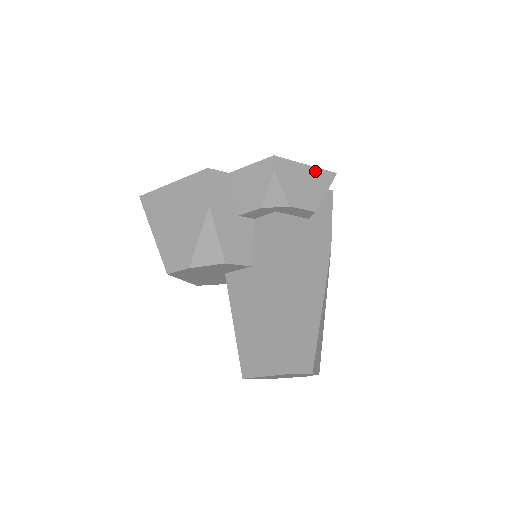
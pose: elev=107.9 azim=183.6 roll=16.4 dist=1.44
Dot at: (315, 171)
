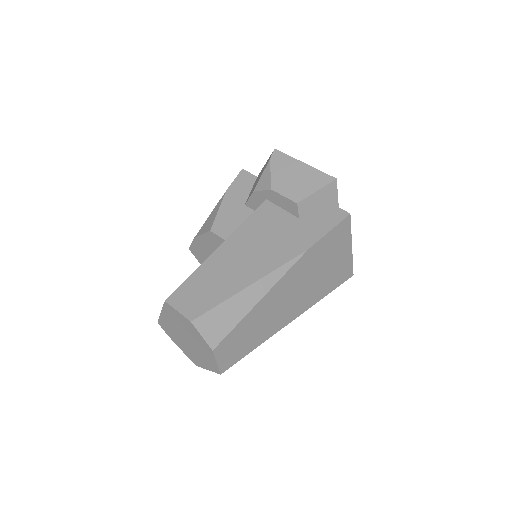
Dot at: (312, 170)
